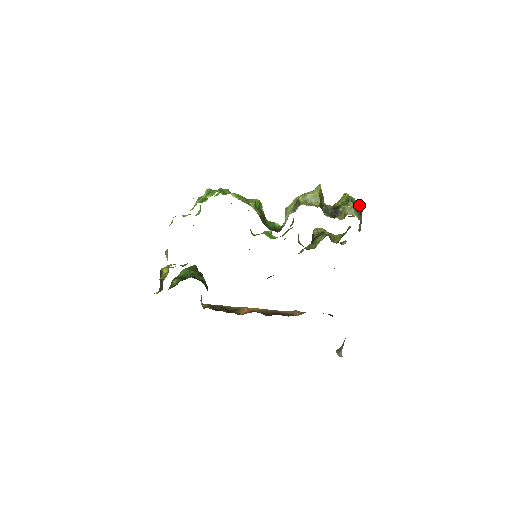
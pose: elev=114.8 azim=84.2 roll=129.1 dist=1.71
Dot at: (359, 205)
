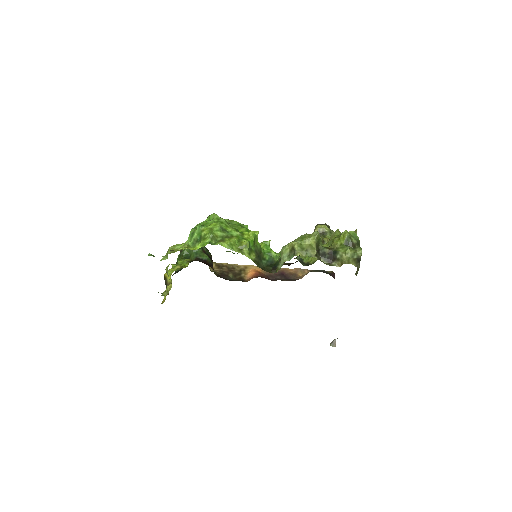
Dot at: (358, 253)
